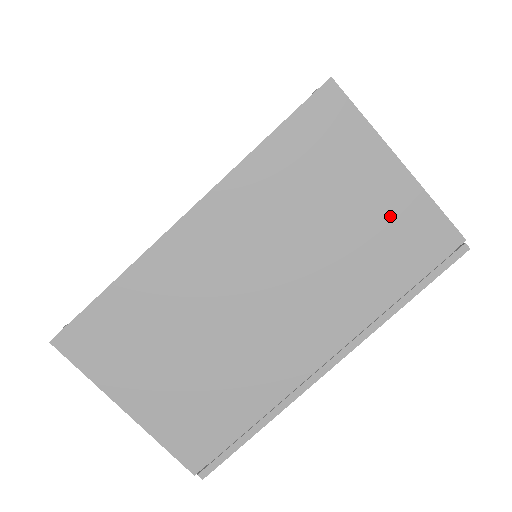
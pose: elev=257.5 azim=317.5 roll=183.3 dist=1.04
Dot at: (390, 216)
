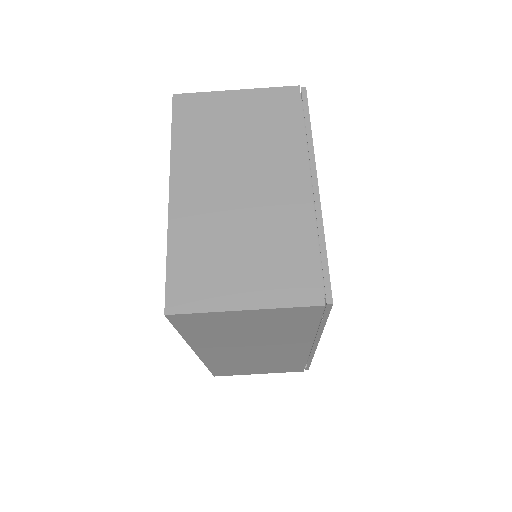
Dot at: (257, 108)
